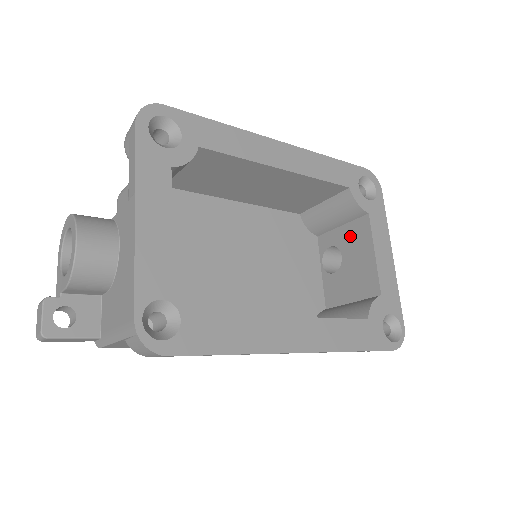
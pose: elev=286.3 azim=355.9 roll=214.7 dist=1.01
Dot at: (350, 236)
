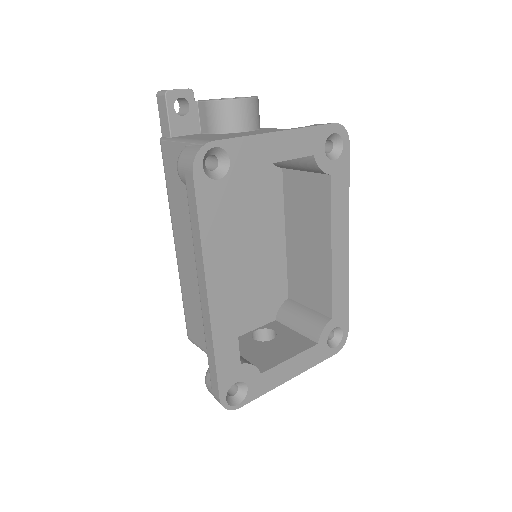
Dot at: (292, 339)
